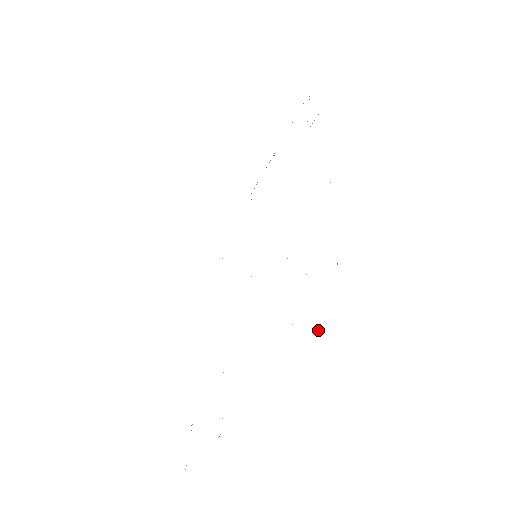
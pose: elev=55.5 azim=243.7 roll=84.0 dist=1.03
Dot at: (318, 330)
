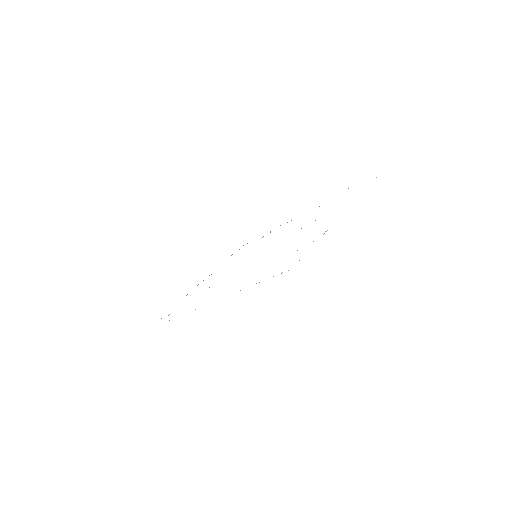
Dot at: occluded
